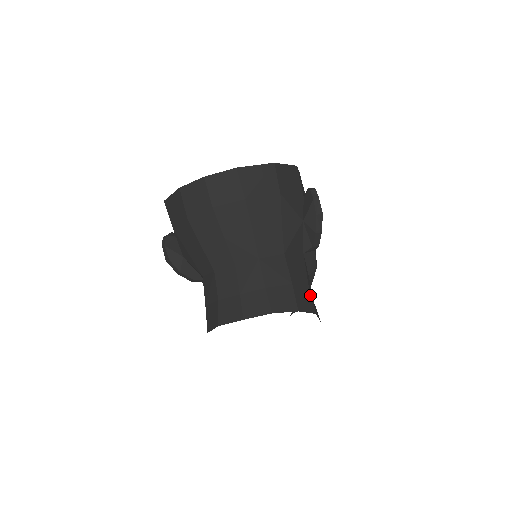
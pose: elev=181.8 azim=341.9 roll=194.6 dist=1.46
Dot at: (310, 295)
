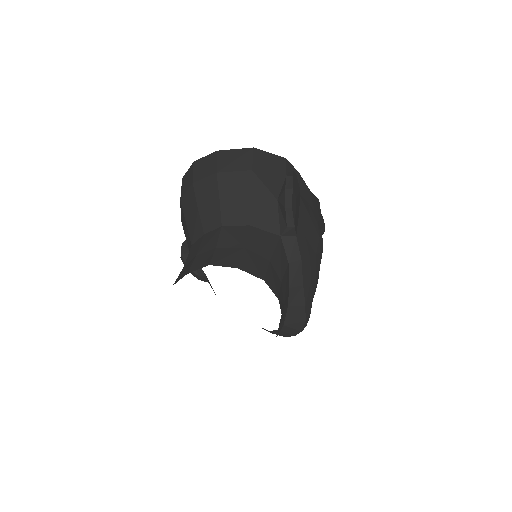
Dot at: (267, 266)
